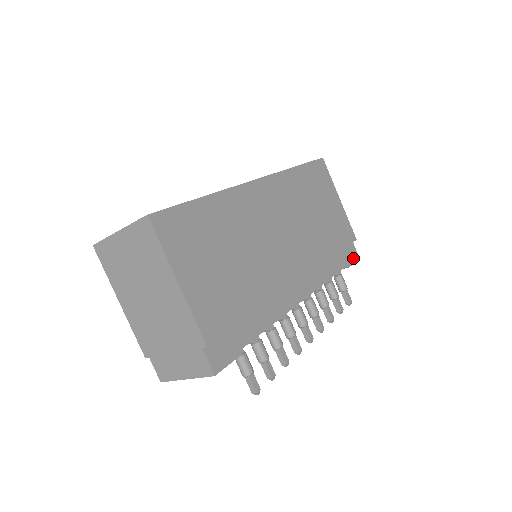
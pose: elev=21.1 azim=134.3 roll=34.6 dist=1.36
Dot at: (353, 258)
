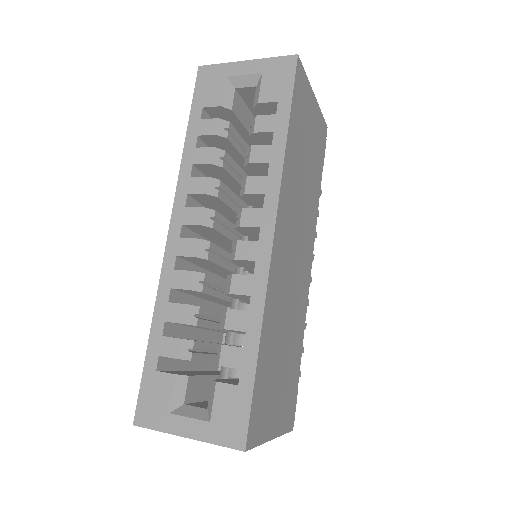
Dot at: occluded
